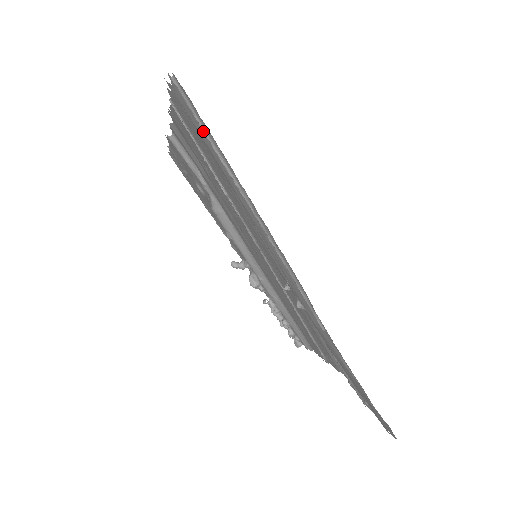
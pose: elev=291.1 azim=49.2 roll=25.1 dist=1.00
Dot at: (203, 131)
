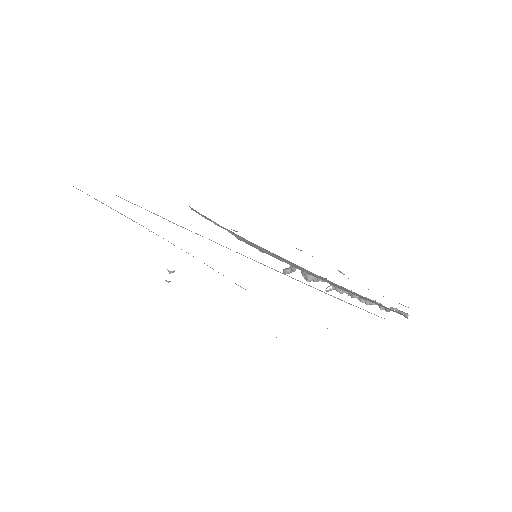
Dot at: occluded
